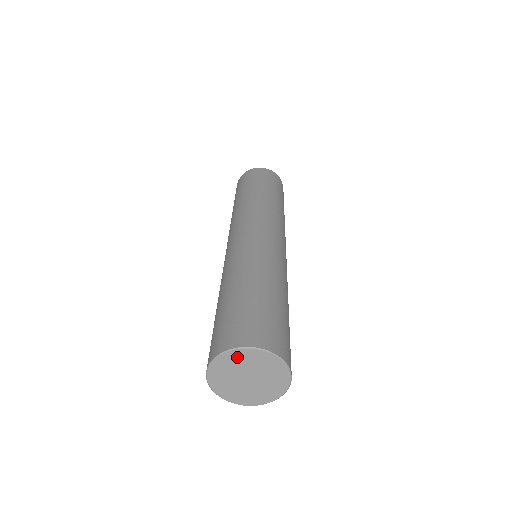
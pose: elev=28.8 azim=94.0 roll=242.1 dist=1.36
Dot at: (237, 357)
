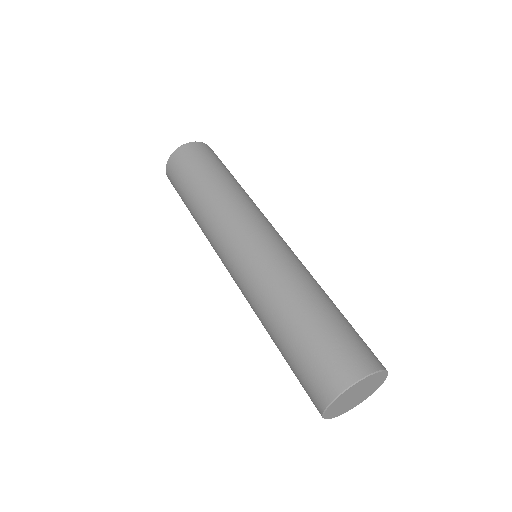
Dot at: (360, 384)
